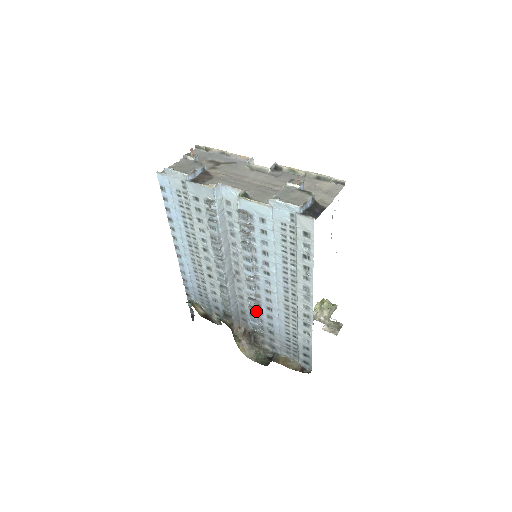
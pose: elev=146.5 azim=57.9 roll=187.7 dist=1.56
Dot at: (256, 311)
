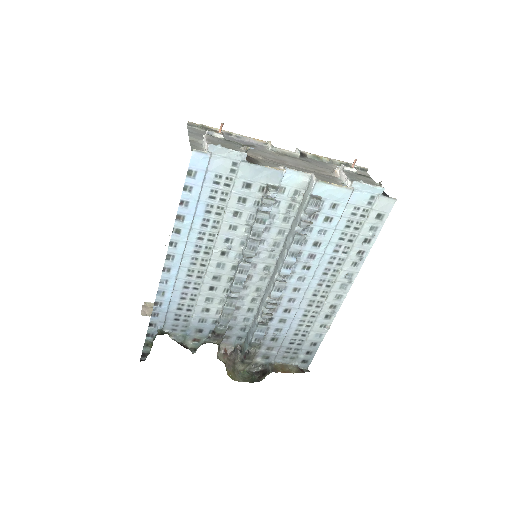
Dot at: (267, 318)
